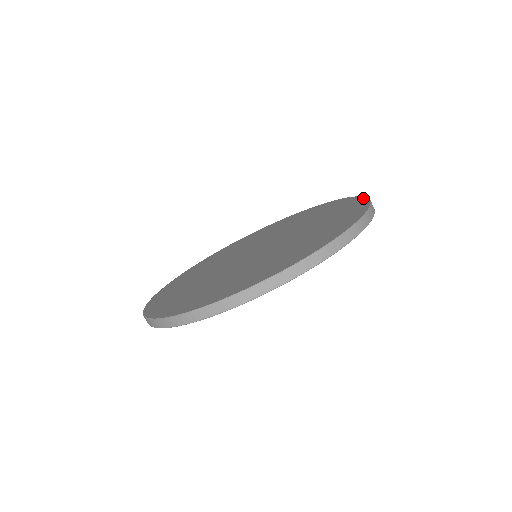
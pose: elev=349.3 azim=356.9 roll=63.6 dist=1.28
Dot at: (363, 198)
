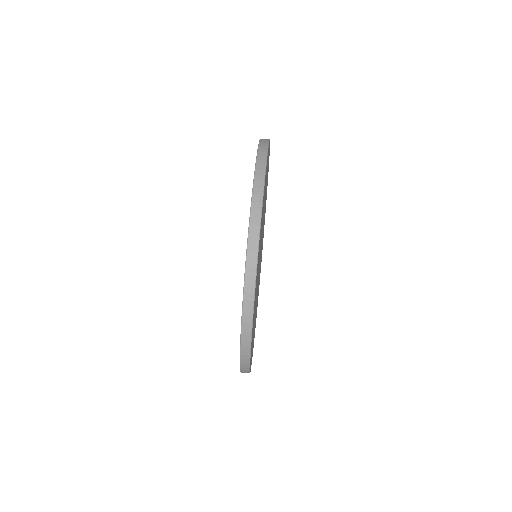
Dot at: occluded
